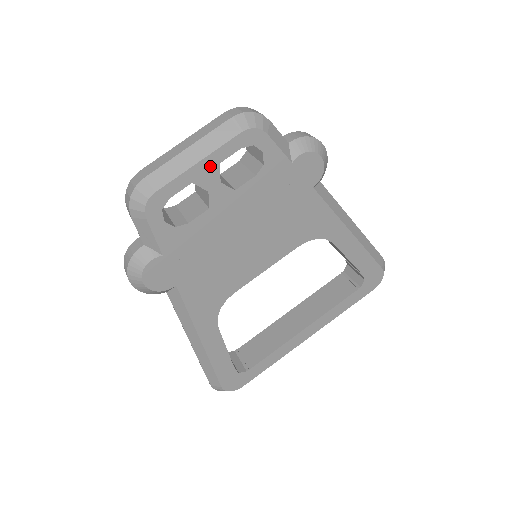
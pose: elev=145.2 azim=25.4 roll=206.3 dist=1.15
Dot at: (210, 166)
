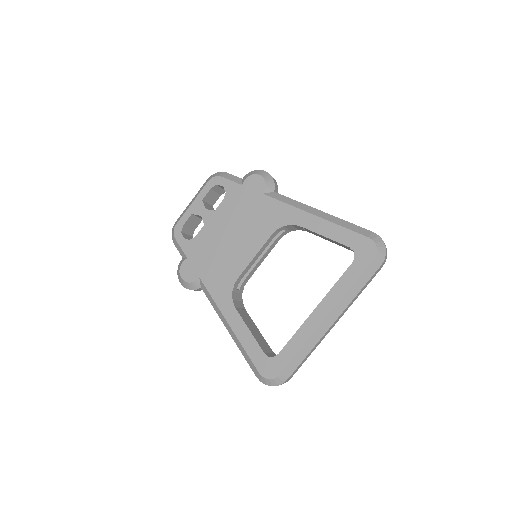
Dot at: (198, 203)
